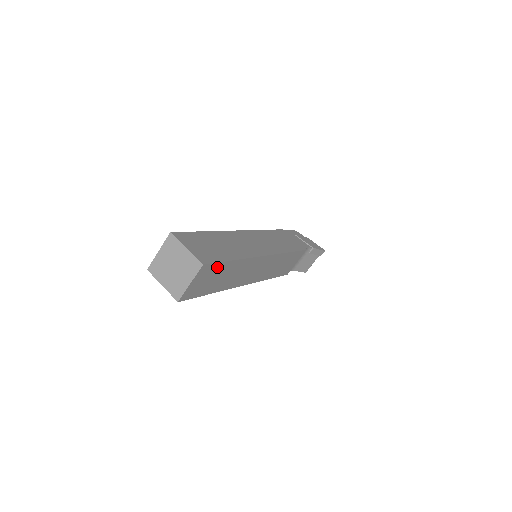
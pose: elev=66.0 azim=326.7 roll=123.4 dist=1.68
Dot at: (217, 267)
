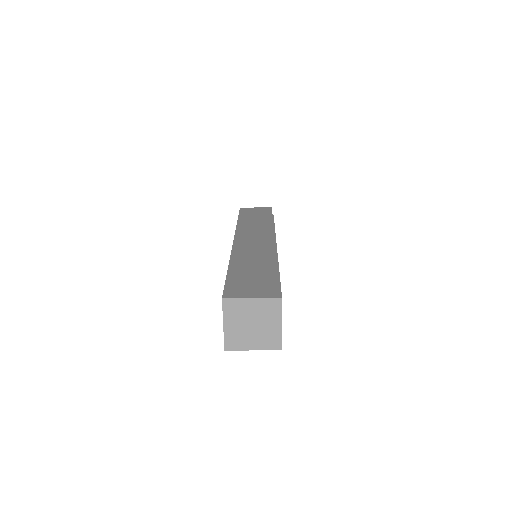
Dot at: occluded
